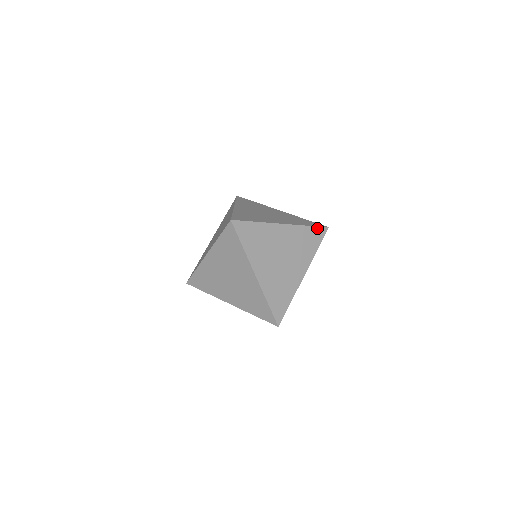
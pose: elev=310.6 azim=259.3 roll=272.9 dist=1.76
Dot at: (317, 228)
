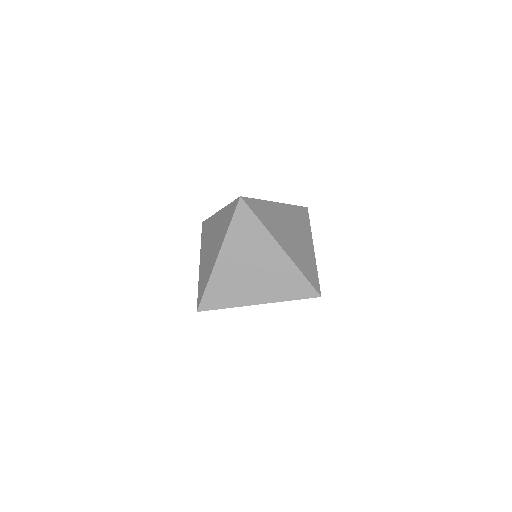
Dot at: (309, 285)
